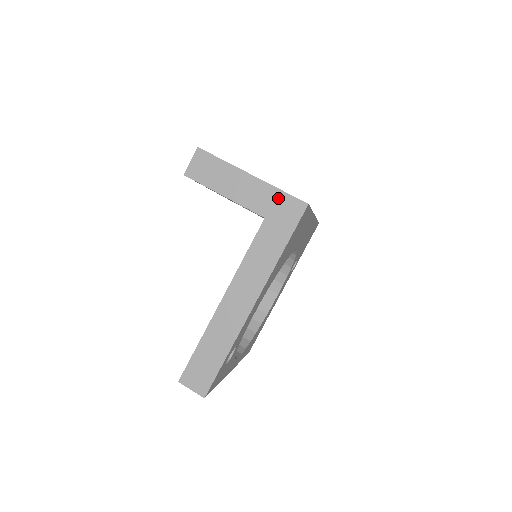
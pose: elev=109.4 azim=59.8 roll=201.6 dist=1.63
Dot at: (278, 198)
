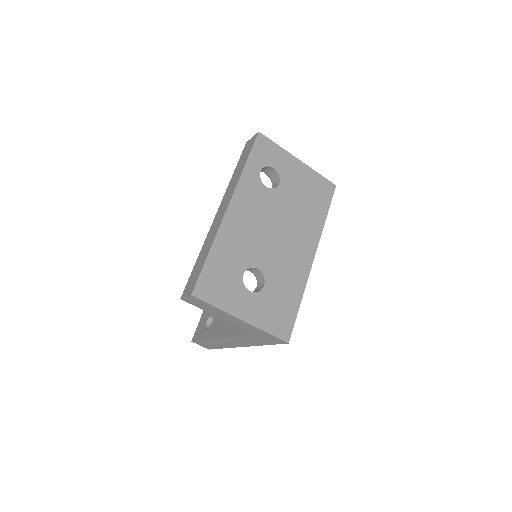
Dot at: (264, 334)
